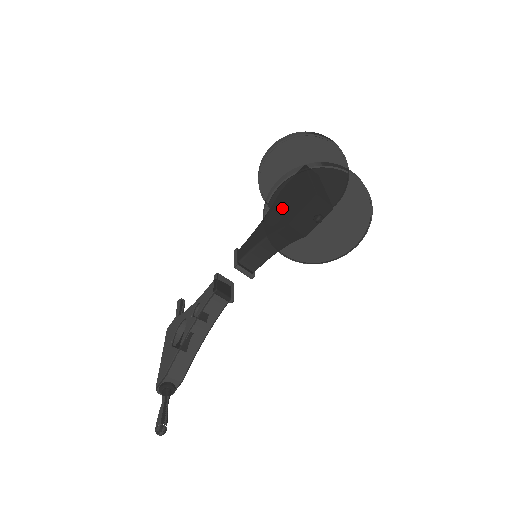
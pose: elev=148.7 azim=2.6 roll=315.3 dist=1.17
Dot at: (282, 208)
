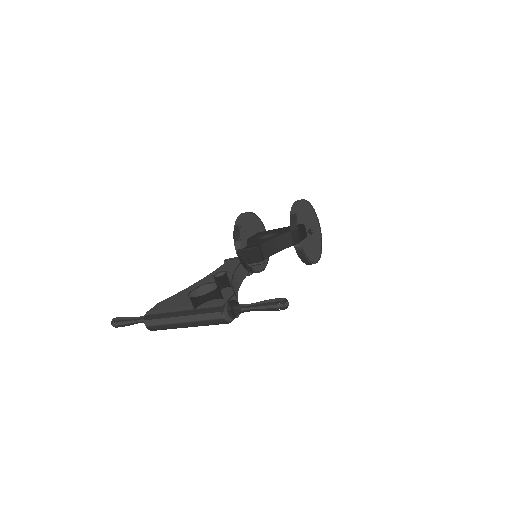
Dot at: (302, 212)
